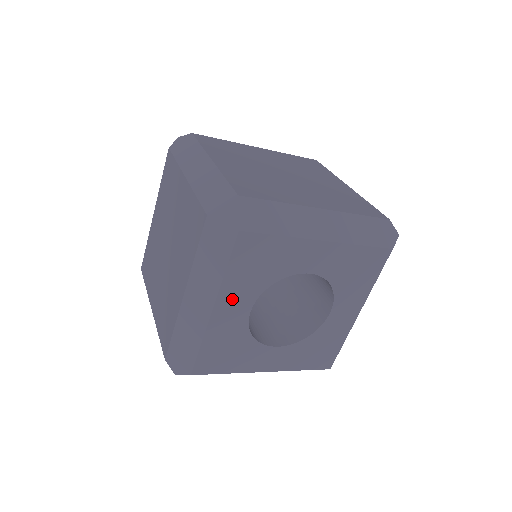
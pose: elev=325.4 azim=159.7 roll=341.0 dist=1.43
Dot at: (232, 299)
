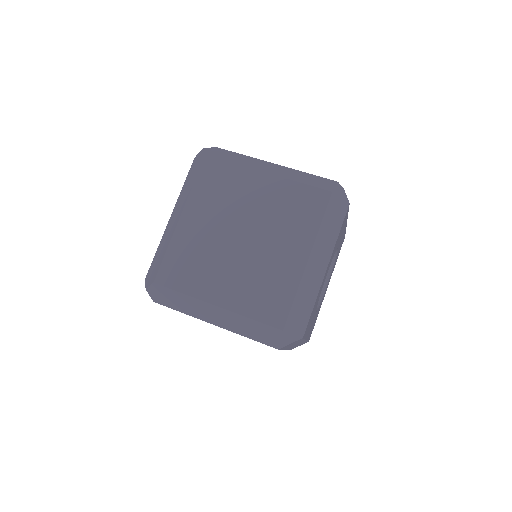
Dot at: occluded
